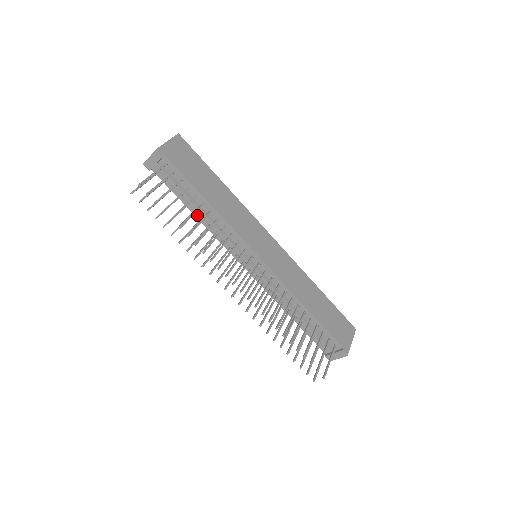
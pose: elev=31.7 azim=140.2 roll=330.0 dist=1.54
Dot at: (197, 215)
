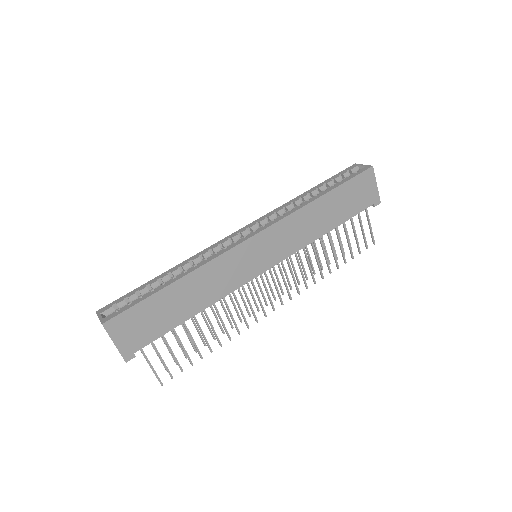
Dot at: occluded
